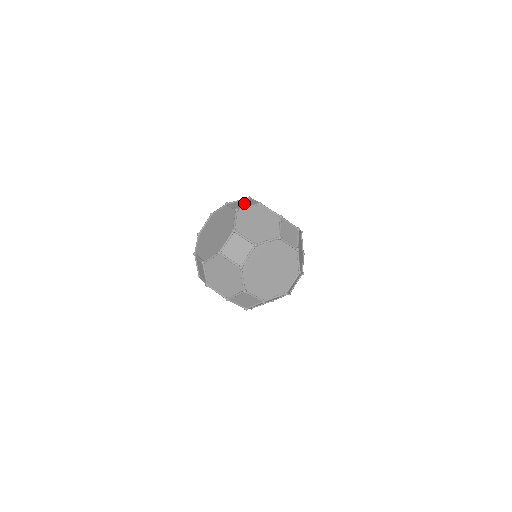
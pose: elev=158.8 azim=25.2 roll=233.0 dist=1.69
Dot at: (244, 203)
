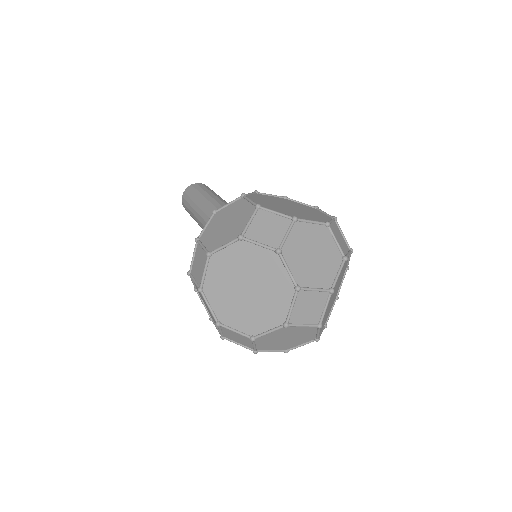
Dot at: (268, 226)
